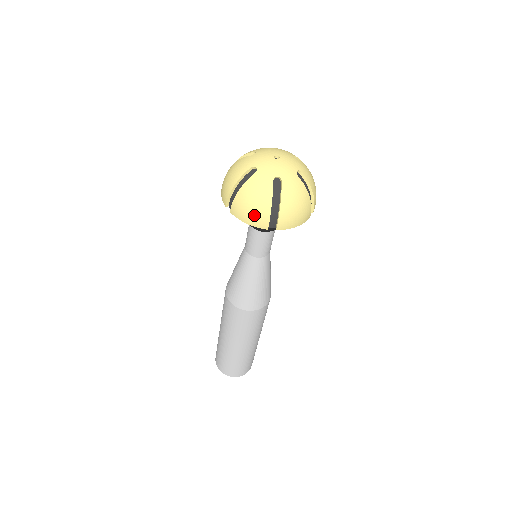
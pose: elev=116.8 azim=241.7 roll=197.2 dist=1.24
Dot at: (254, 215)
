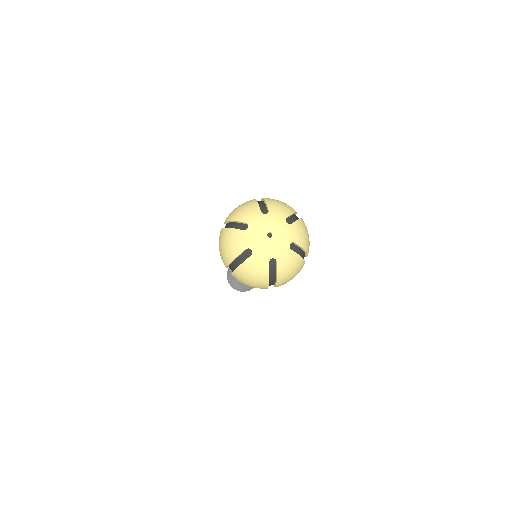
Dot at: (254, 285)
